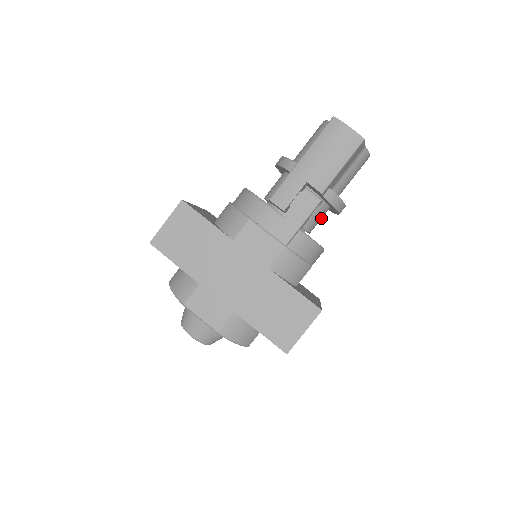
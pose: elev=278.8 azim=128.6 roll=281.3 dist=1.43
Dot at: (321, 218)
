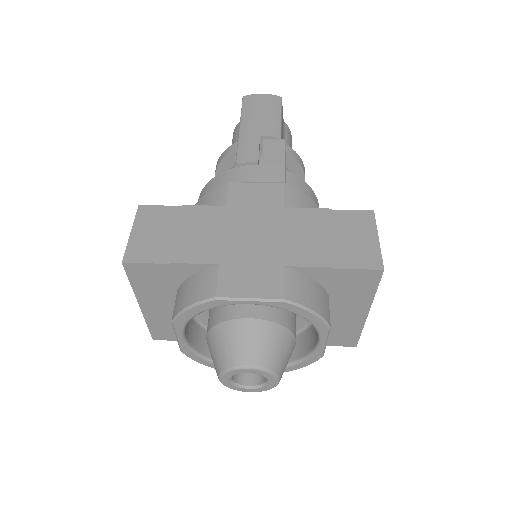
Dot at: occluded
